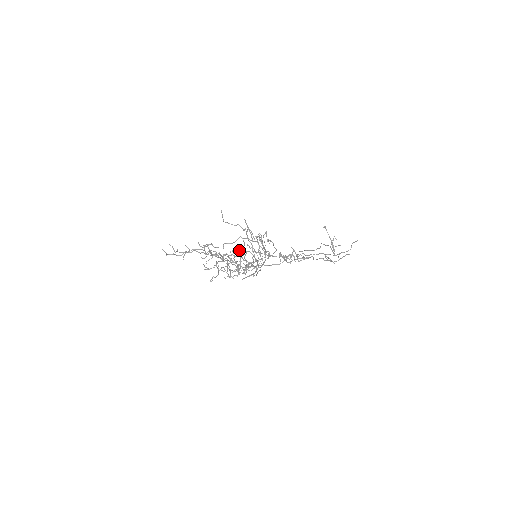
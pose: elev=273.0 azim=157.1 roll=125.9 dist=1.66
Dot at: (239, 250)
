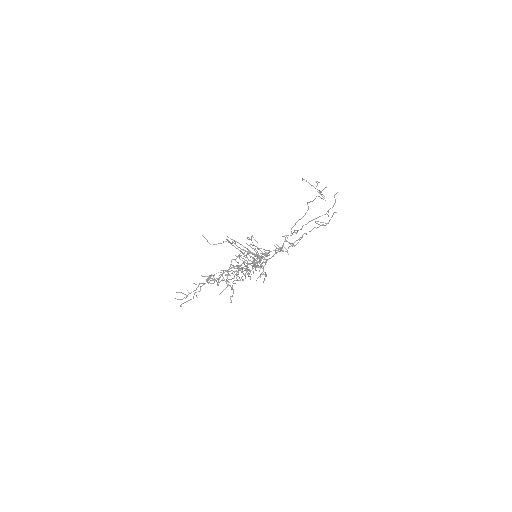
Dot at: occluded
